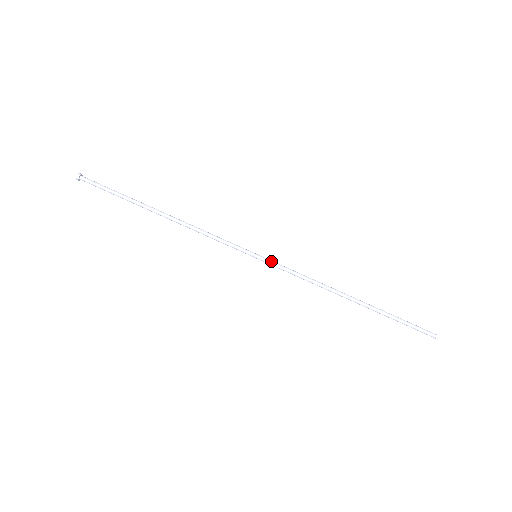
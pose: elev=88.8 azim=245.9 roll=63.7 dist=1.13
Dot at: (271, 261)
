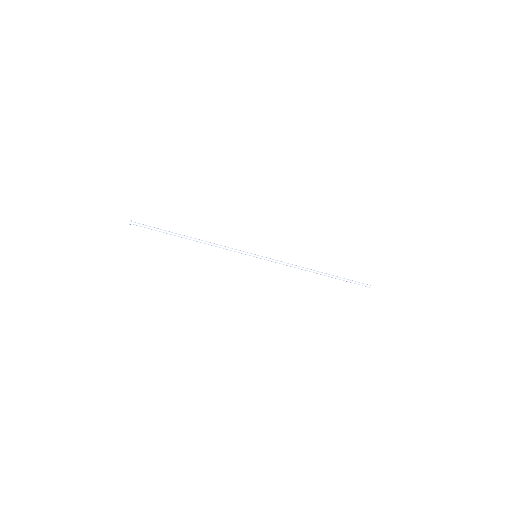
Dot at: (266, 258)
